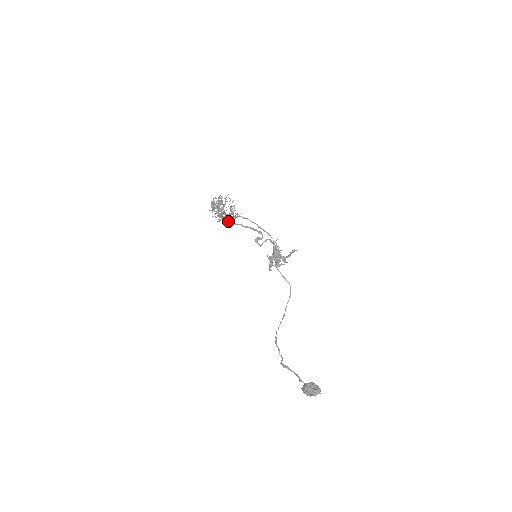
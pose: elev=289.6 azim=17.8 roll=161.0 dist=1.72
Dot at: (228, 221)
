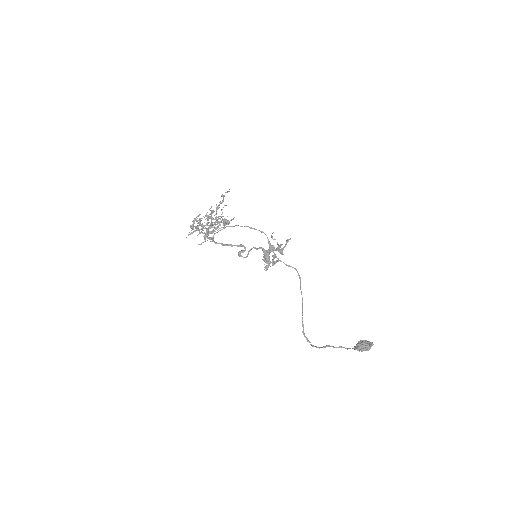
Dot at: (211, 239)
